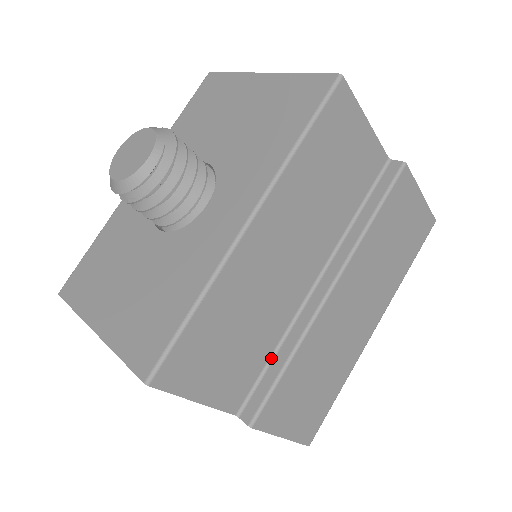
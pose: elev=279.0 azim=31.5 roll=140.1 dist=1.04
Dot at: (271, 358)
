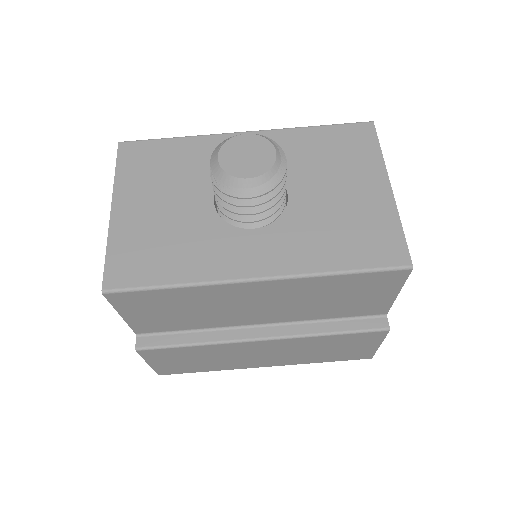
Dot at: (189, 330)
